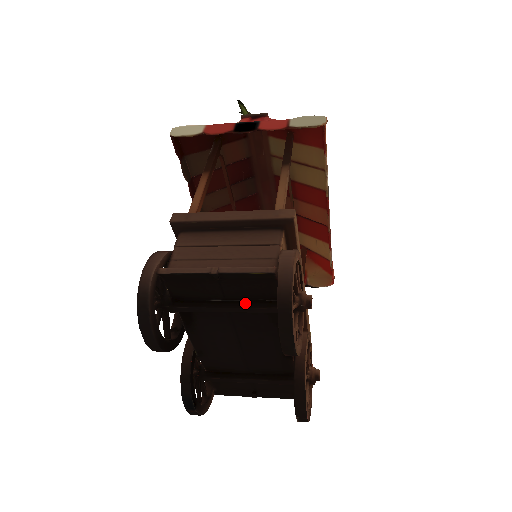
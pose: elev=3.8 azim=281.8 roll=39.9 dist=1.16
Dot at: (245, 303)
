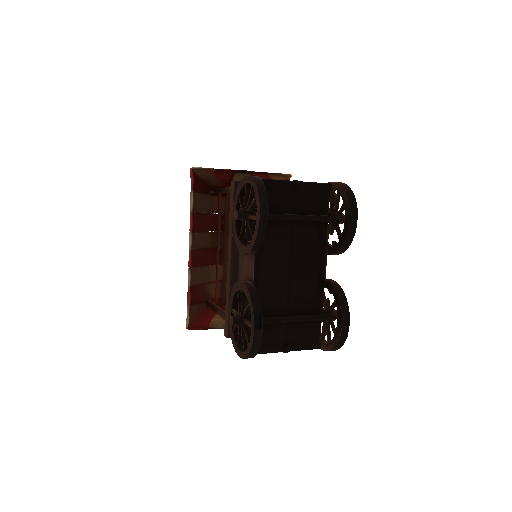
Dot at: (307, 215)
